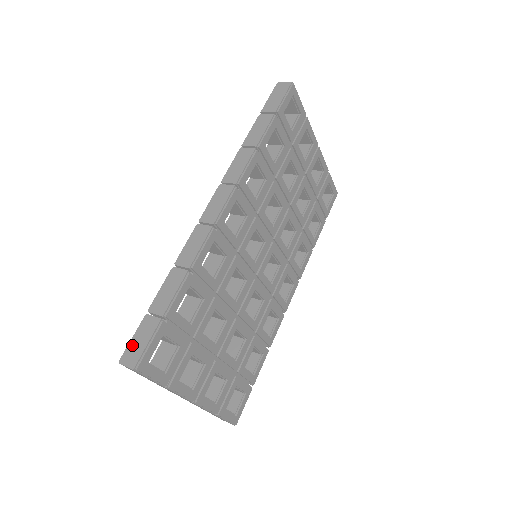
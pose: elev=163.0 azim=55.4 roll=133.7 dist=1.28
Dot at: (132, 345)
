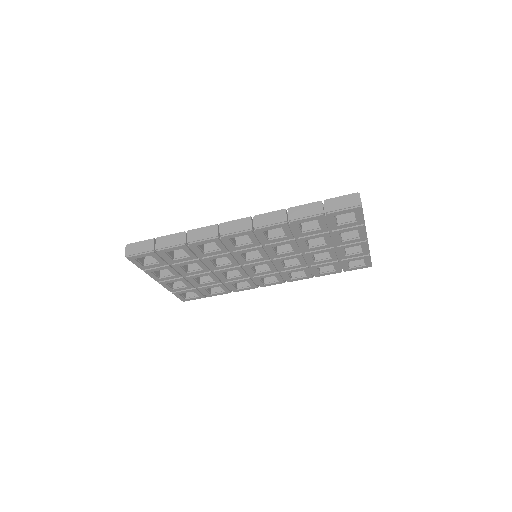
Dot at: (136, 245)
